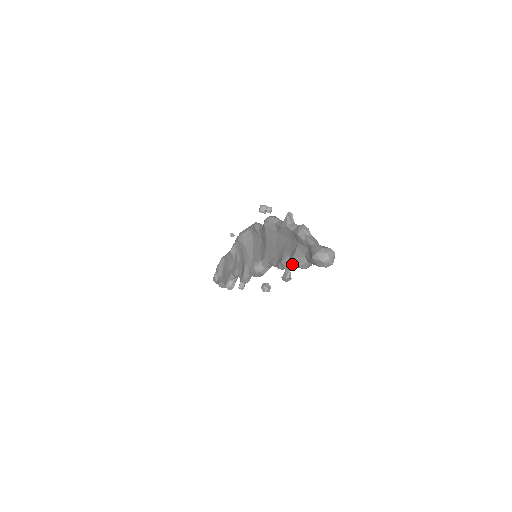
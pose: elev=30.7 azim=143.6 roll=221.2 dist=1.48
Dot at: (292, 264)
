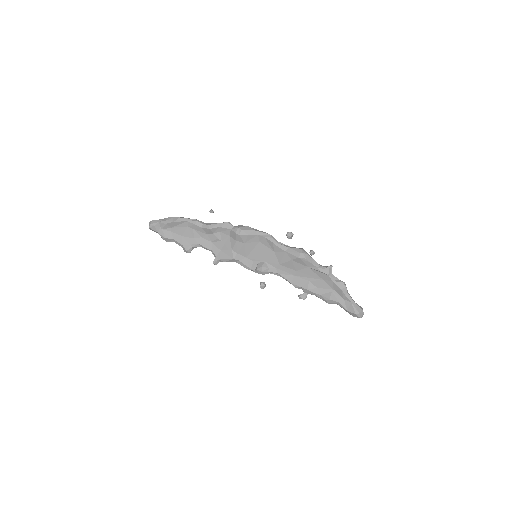
Dot at: (318, 296)
